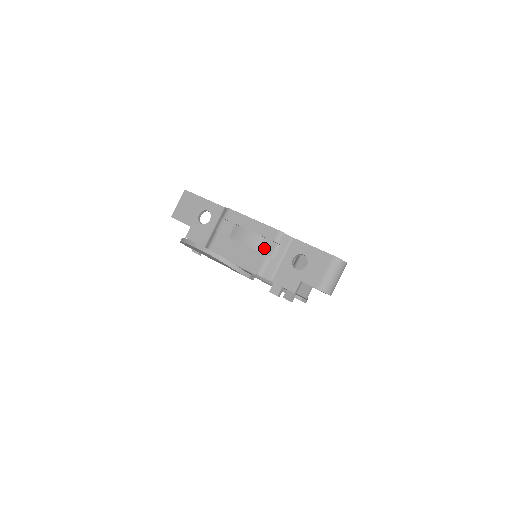
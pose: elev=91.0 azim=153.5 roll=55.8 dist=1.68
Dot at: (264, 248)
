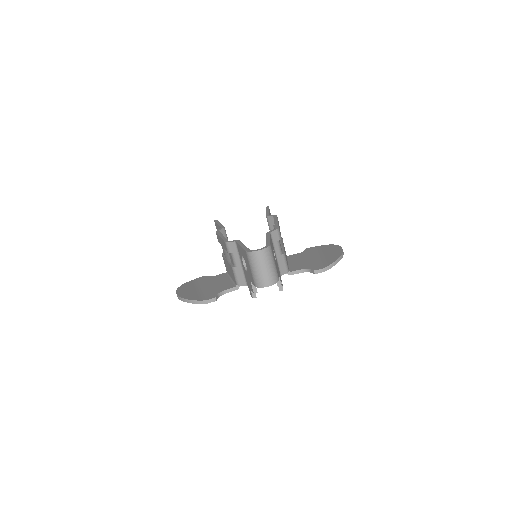
Dot at: (231, 259)
